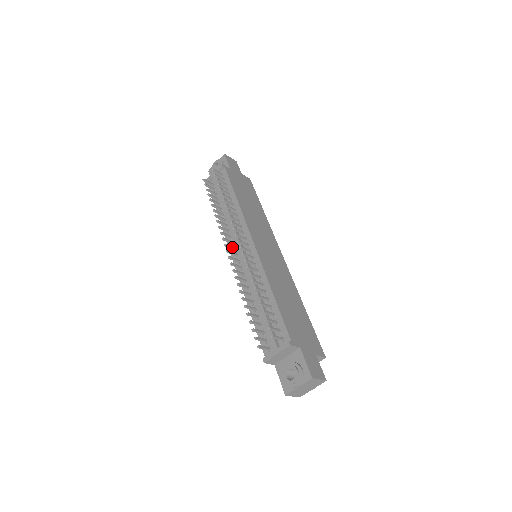
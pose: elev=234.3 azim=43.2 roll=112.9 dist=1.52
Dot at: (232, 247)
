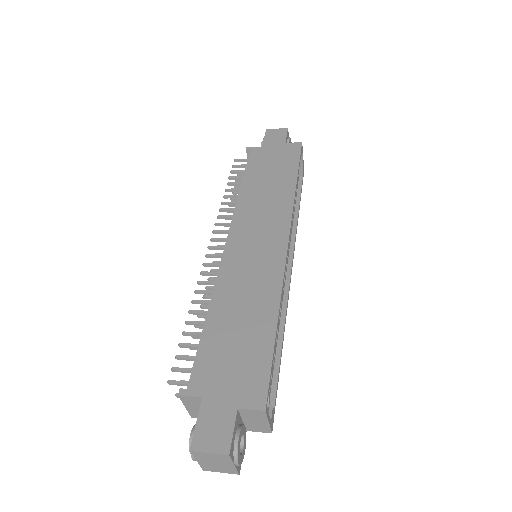
Dot at: occluded
